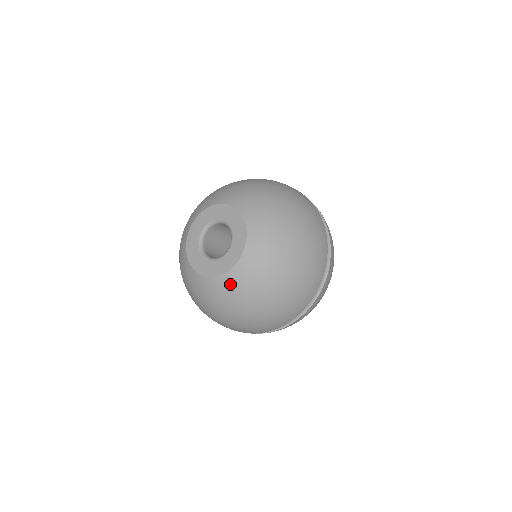
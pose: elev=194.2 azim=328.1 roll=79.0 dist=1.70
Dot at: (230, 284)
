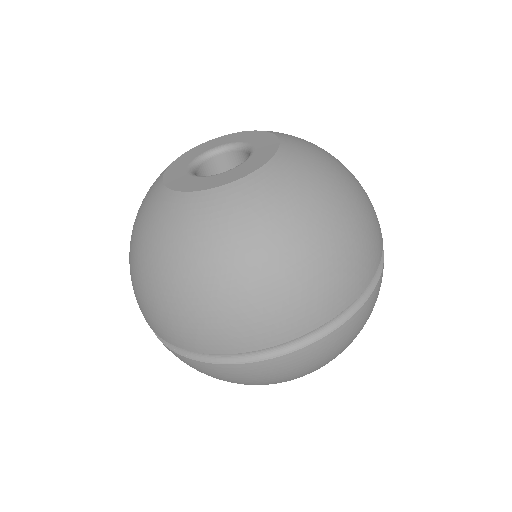
Dot at: (252, 193)
